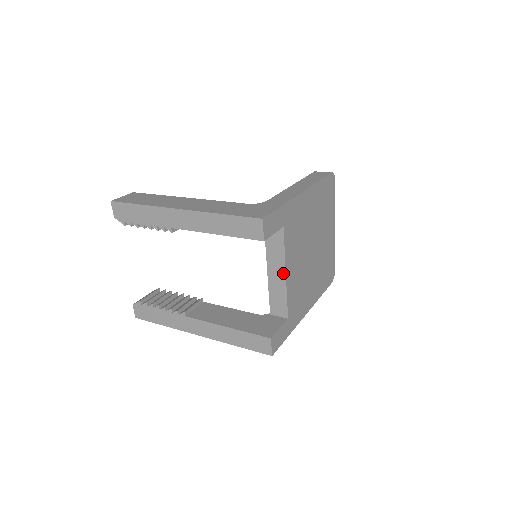
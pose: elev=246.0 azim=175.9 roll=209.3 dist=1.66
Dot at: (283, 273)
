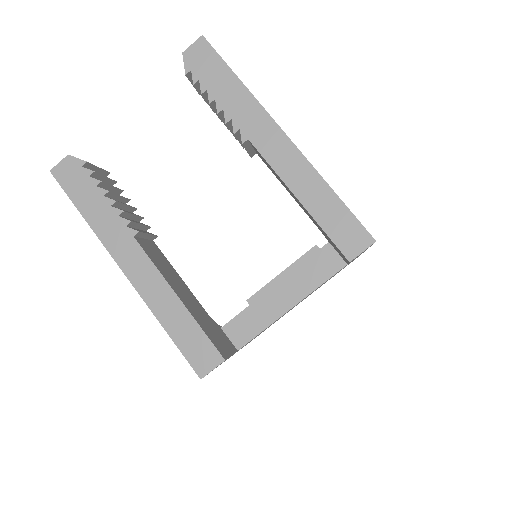
Dot at: (291, 304)
